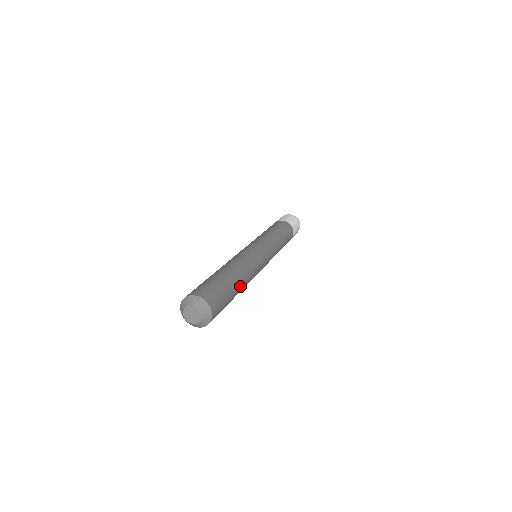
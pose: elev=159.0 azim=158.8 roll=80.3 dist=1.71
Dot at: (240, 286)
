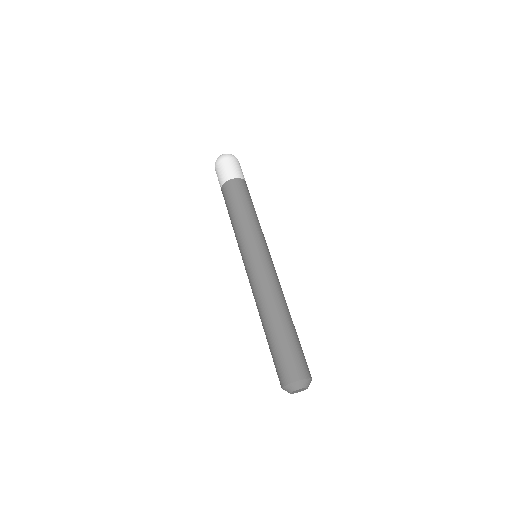
Dot at: (290, 319)
